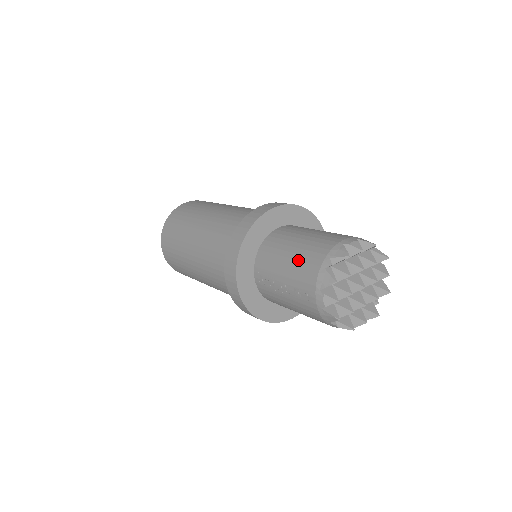
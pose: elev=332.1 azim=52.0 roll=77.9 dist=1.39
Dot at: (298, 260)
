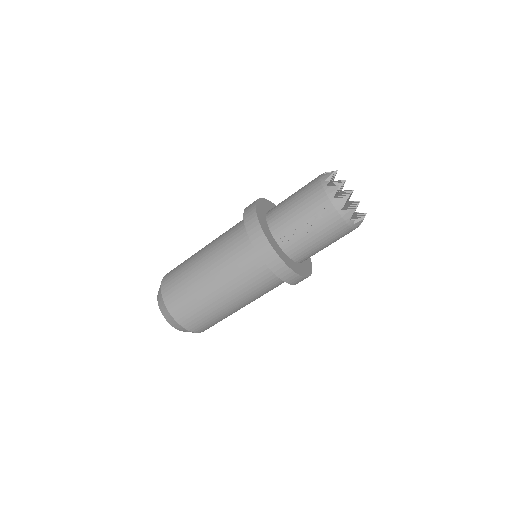
Dot at: (304, 200)
